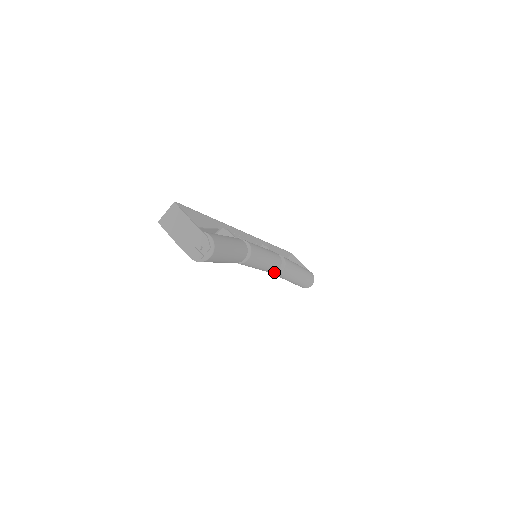
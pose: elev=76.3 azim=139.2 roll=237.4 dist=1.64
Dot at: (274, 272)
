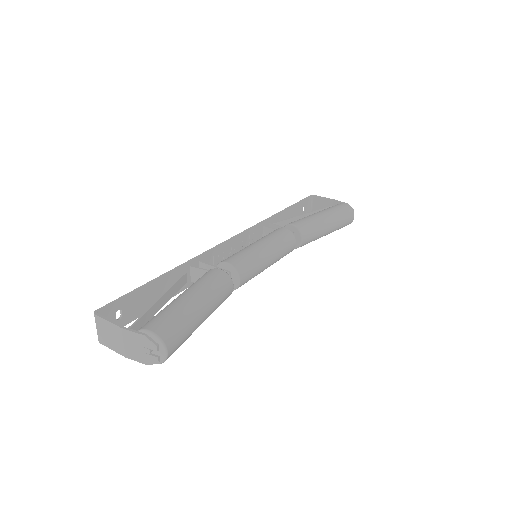
Dot at: (295, 246)
